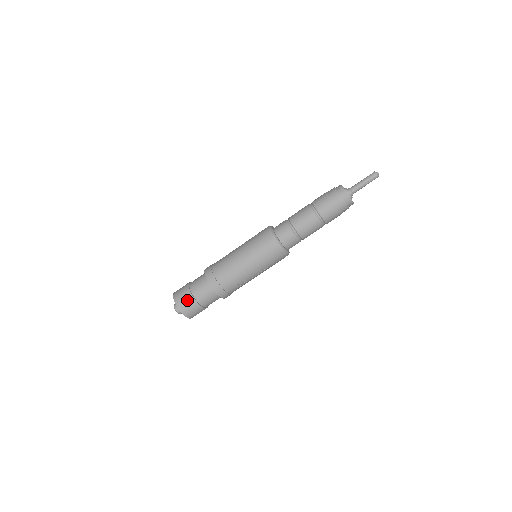
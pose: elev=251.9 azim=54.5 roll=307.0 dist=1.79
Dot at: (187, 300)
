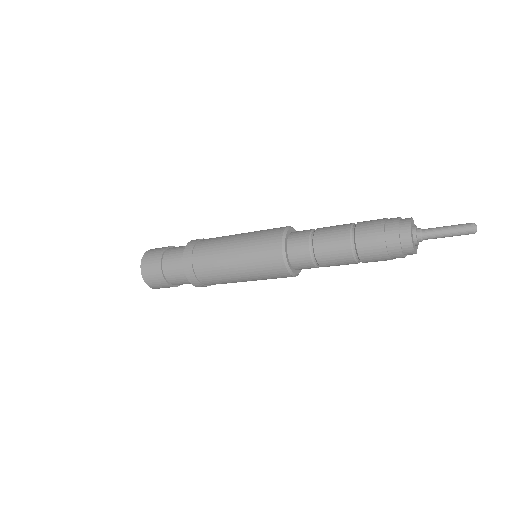
Dot at: occluded
